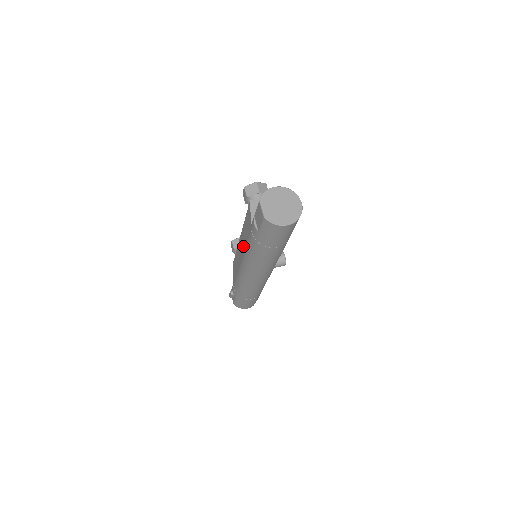
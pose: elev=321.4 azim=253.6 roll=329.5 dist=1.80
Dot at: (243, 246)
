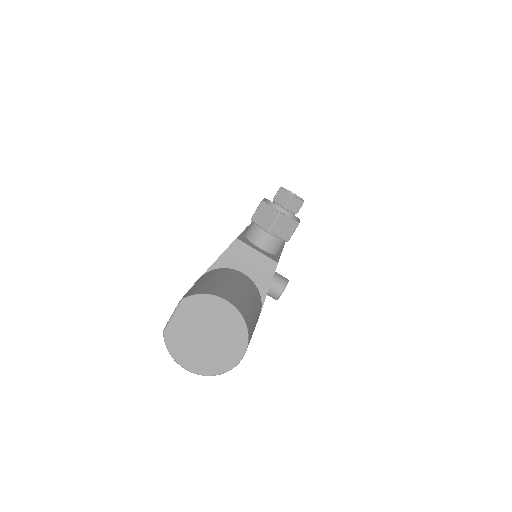
Dot at: occluded
